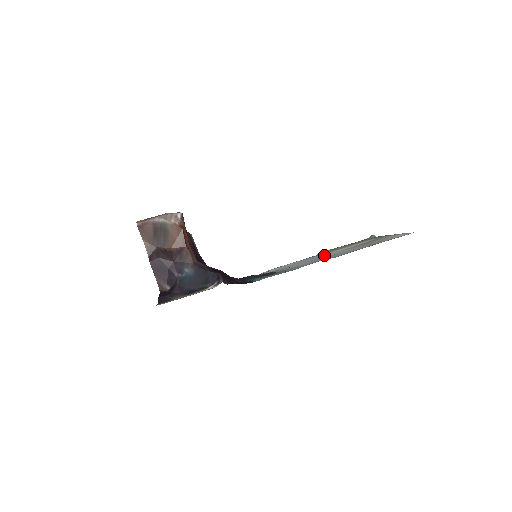
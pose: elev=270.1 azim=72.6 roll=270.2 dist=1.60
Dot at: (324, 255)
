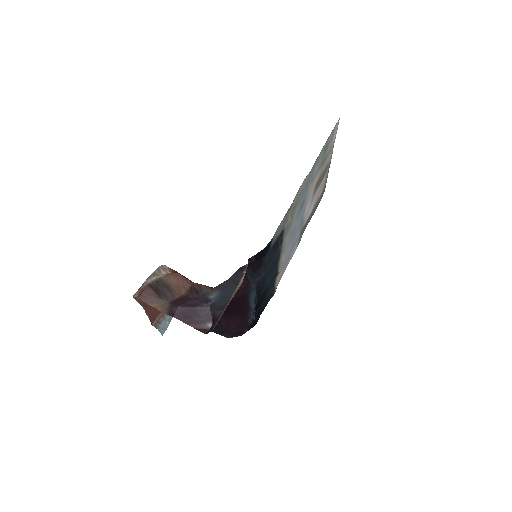
Dot at: (304, 217)
